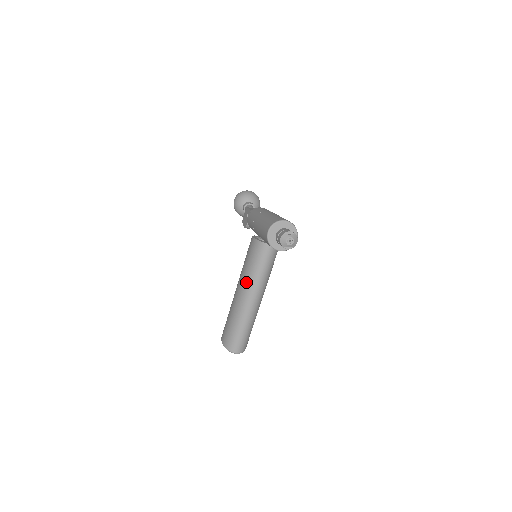
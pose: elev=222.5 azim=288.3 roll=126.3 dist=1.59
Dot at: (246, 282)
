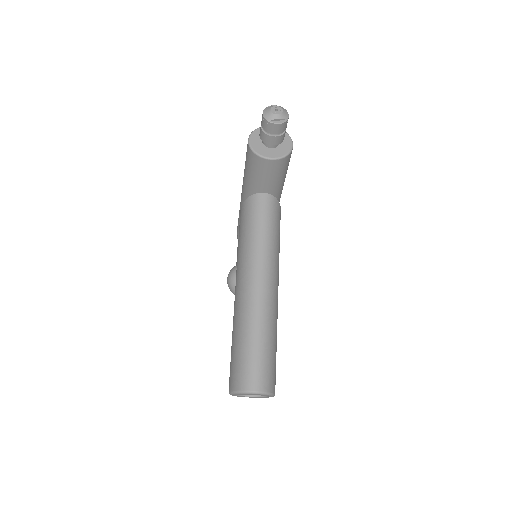
Dot at: (243, 261)
